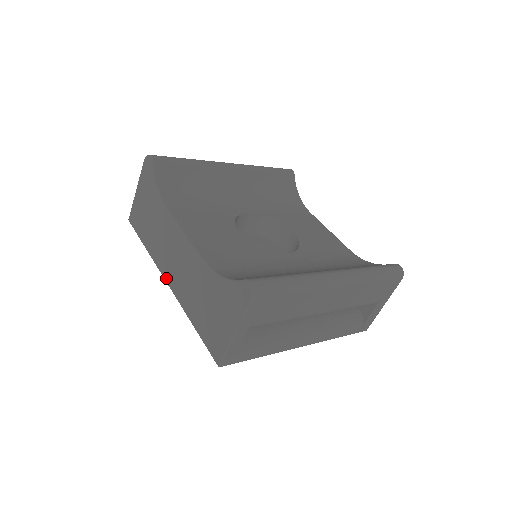
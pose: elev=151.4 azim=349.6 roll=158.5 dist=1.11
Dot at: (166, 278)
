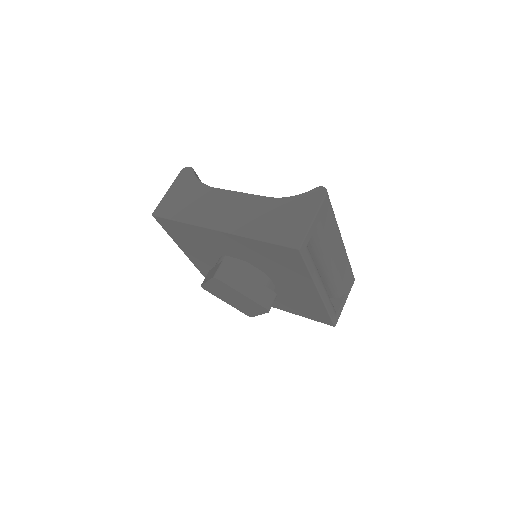
Dot at: (217, 227)
